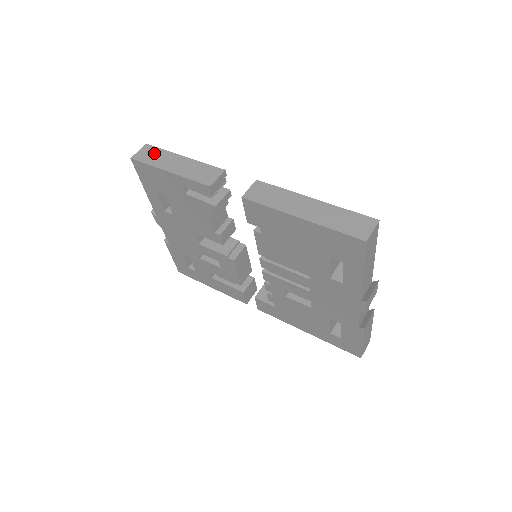
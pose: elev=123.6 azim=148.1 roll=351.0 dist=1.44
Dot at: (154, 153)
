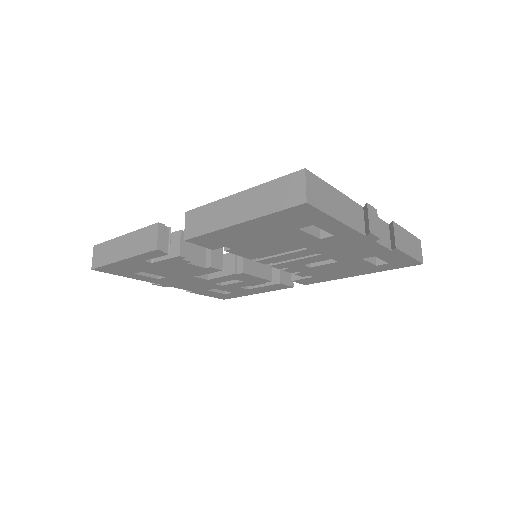
Dot at: (103, 250)
